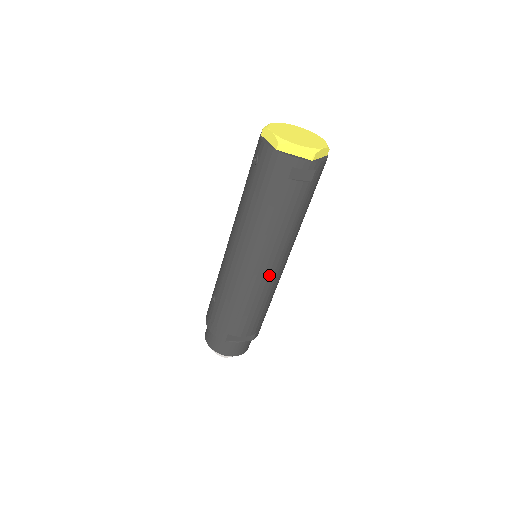
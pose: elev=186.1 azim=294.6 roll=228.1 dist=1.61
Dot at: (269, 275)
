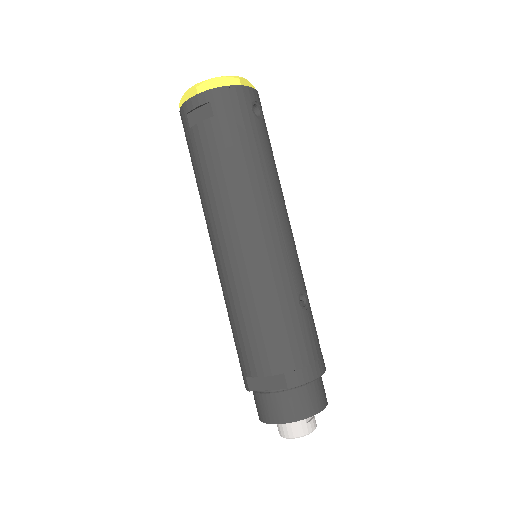
Dot at: (238, 260)
